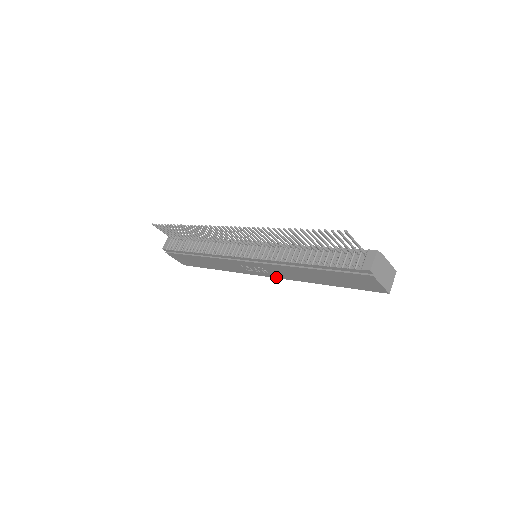
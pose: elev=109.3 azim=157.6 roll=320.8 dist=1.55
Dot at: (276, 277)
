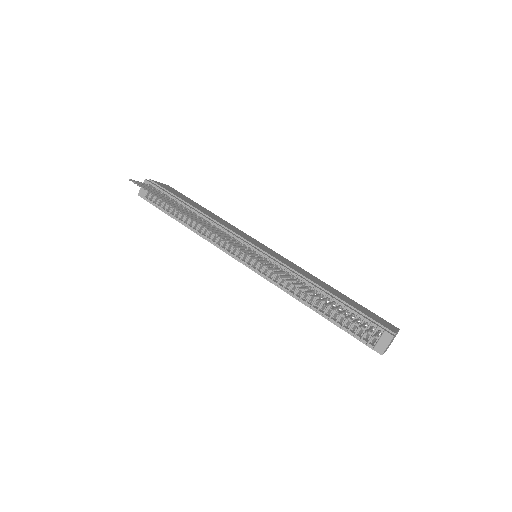
Dot at: occluded
